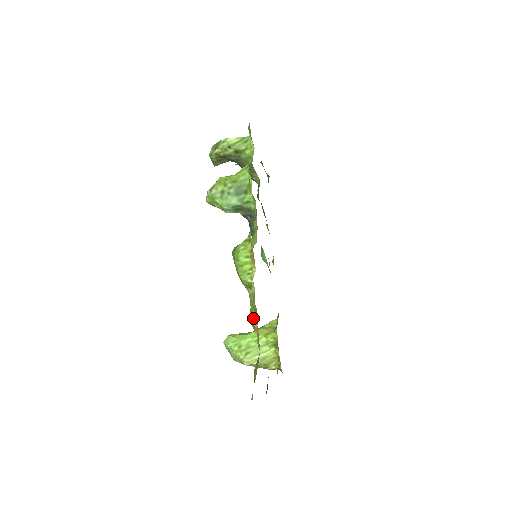
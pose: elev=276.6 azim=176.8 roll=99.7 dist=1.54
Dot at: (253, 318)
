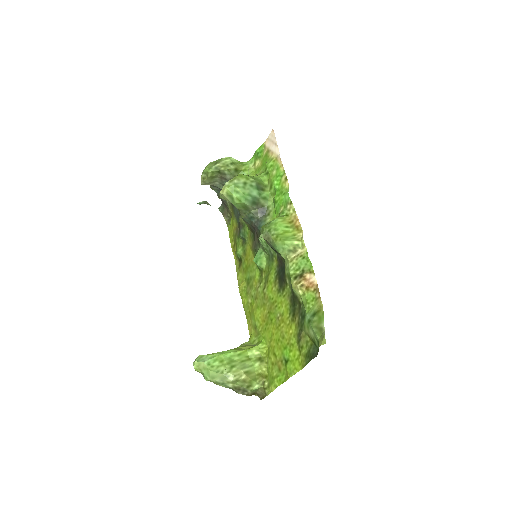
Dot at: (300, 278)
